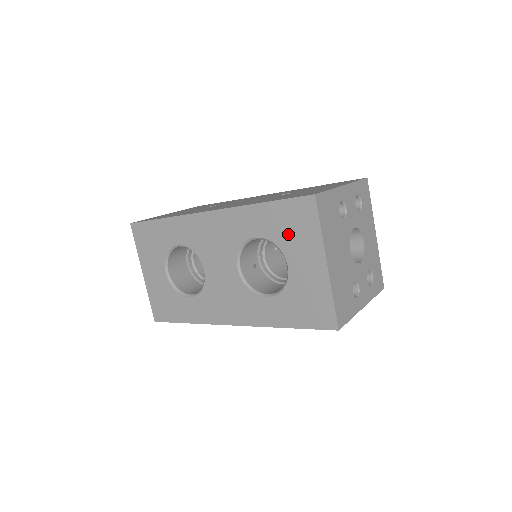
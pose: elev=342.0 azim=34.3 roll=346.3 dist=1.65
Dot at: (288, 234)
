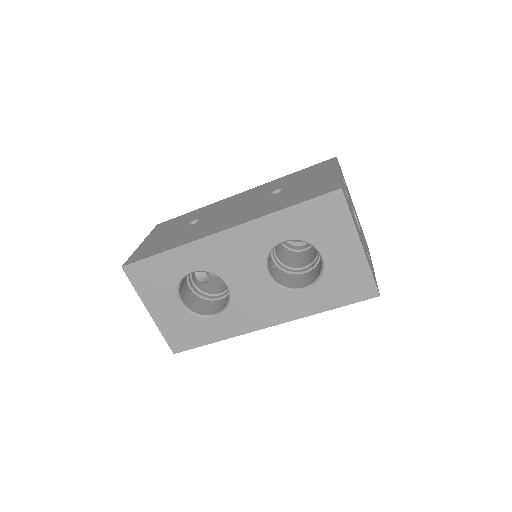
Dot at: (319, 229)
